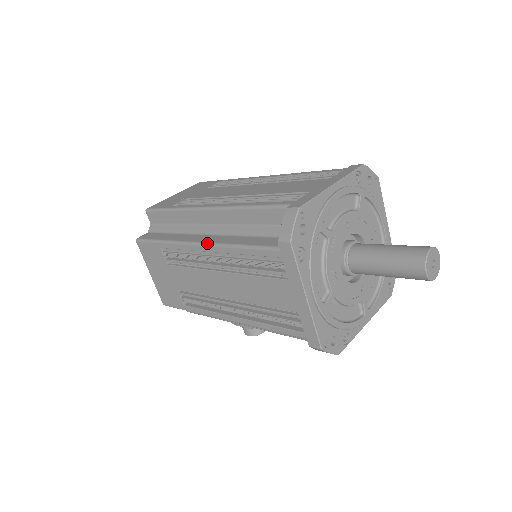
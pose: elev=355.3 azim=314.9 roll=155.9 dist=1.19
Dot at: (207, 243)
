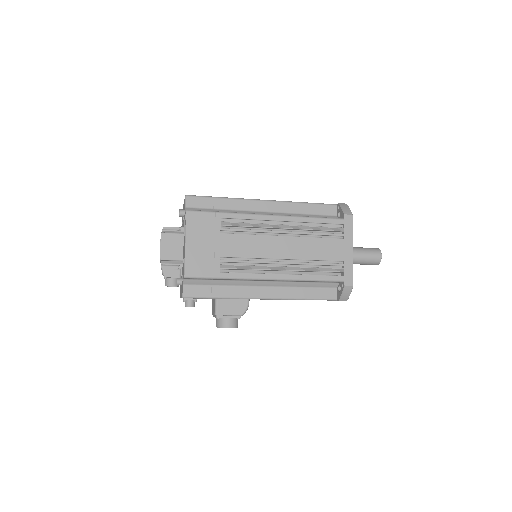
Dot at: (281, 215)
